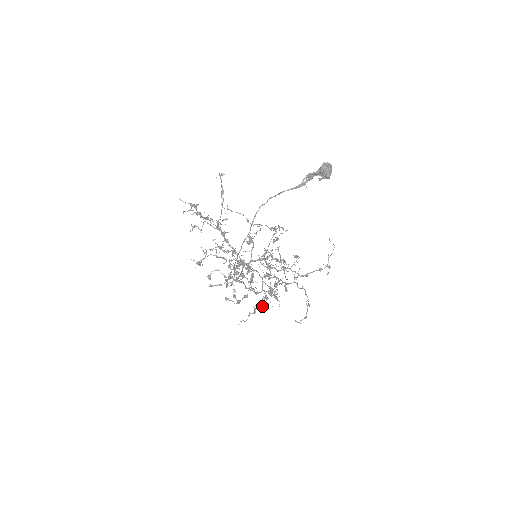
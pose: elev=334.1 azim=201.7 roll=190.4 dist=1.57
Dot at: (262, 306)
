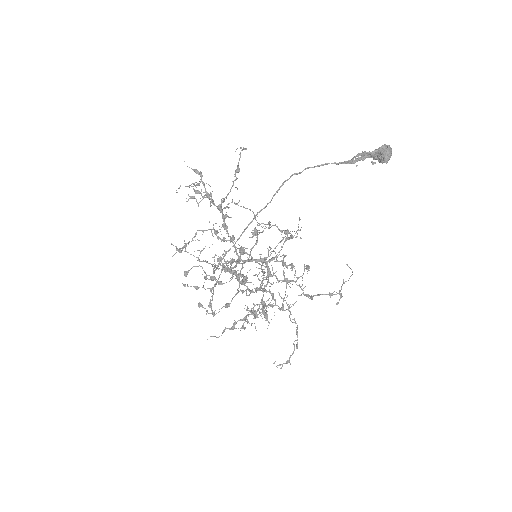
Dot at: (242, 327)
